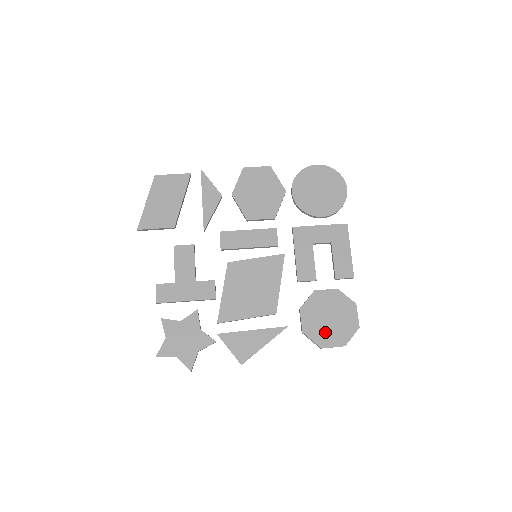
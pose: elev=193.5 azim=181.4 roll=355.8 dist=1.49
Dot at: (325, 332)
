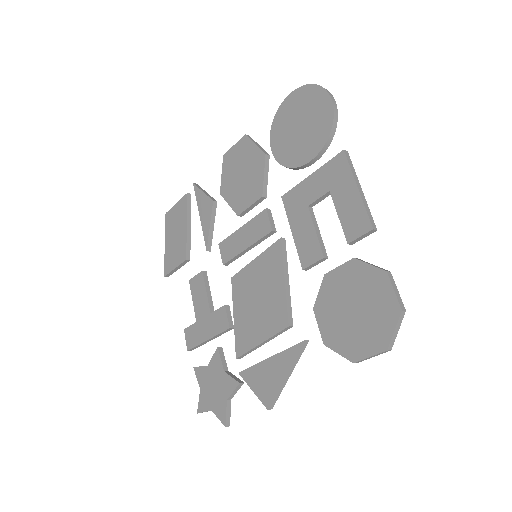
Dot at: (352, 335)
